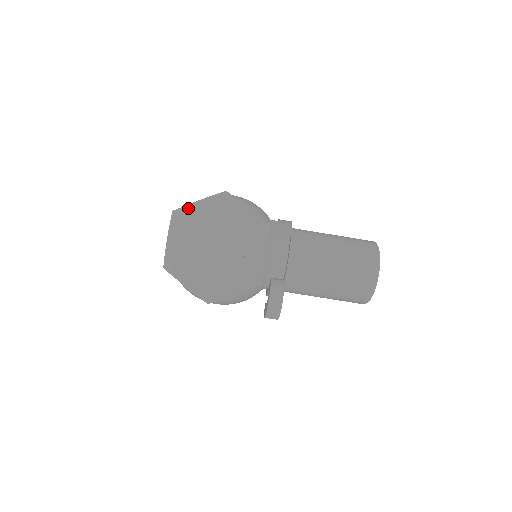
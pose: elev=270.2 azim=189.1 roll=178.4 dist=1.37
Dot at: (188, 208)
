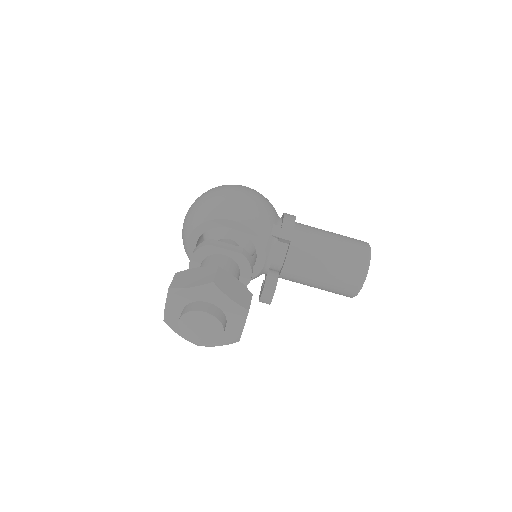
Dot at: (181, 291)
